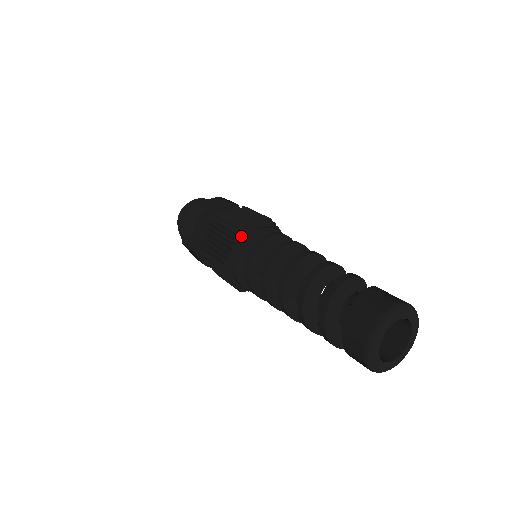
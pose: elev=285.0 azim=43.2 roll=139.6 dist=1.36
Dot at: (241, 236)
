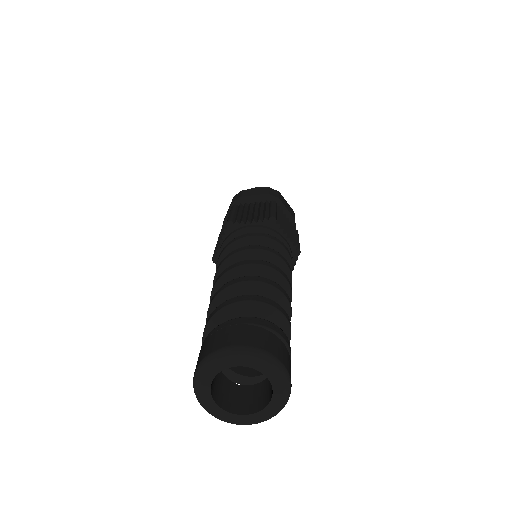
Dot at: (231, 230)
